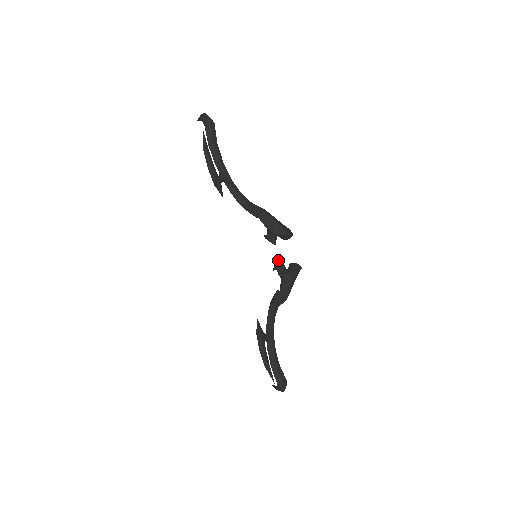
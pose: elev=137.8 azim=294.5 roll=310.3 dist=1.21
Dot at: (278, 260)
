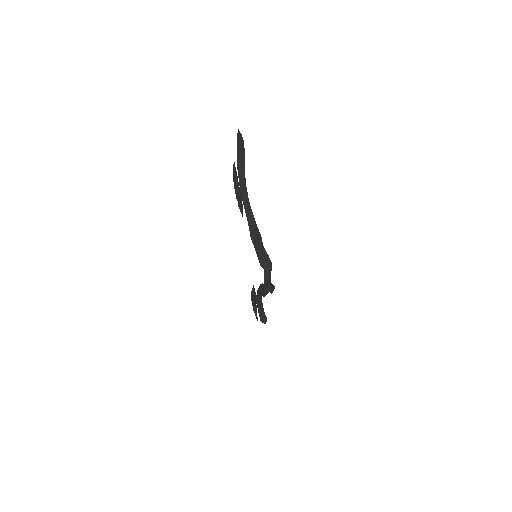
Dot at: occluded
